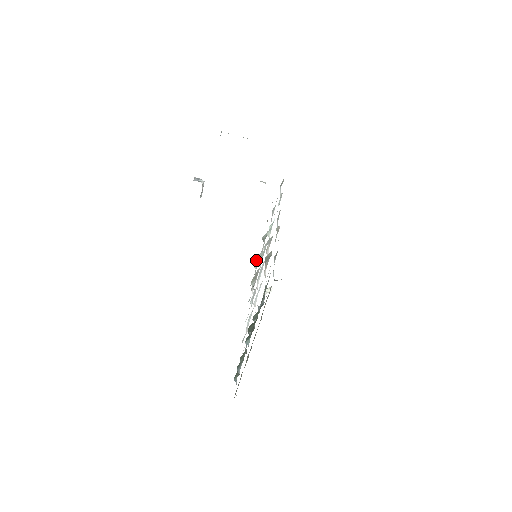
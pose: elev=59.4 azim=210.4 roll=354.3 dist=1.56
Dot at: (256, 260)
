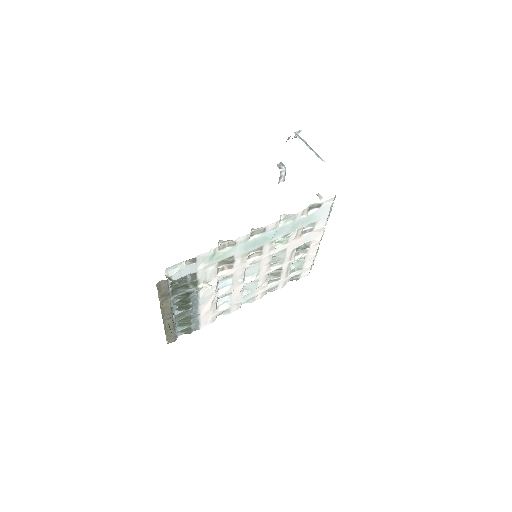
Dot at: (295, 262)
